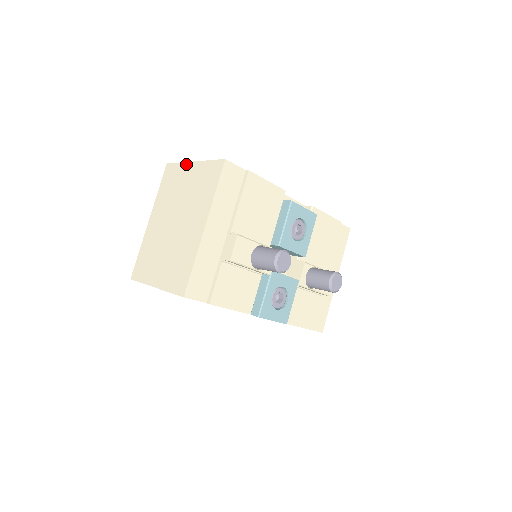
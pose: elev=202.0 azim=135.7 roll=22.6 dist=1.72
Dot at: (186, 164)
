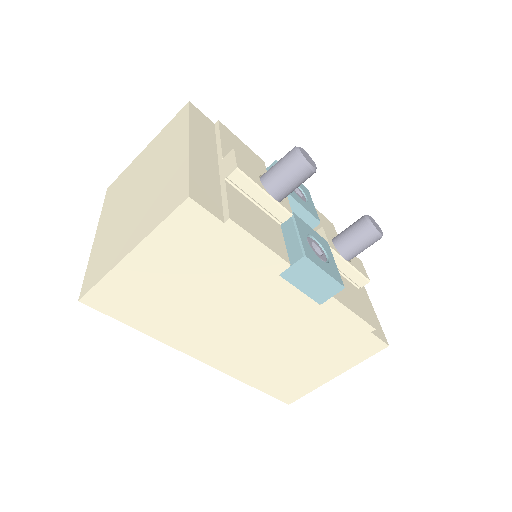
Dot at: (136, 158)
